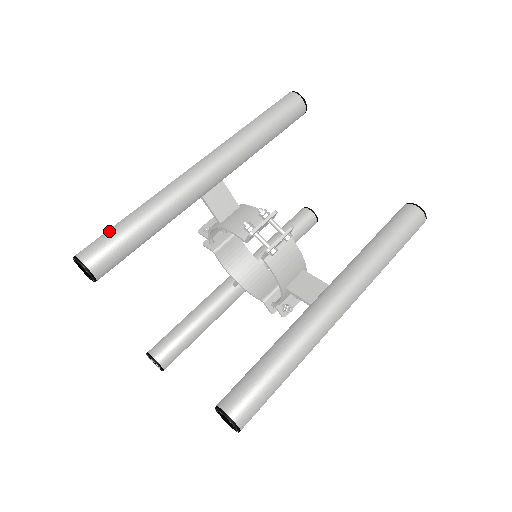
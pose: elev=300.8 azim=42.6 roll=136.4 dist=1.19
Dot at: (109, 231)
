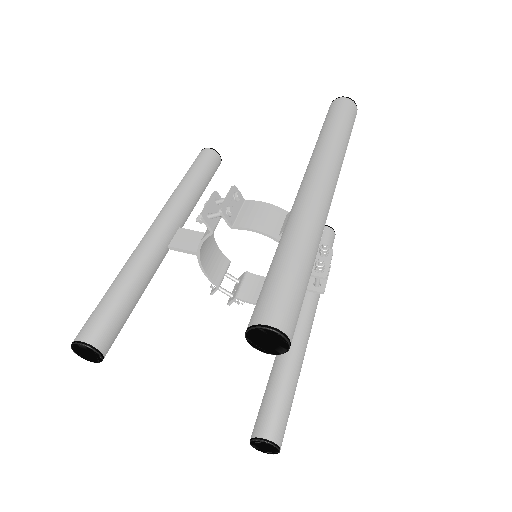
Dot at: occluded
